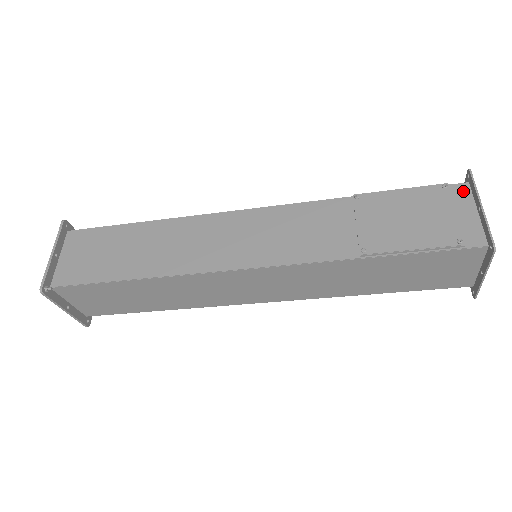
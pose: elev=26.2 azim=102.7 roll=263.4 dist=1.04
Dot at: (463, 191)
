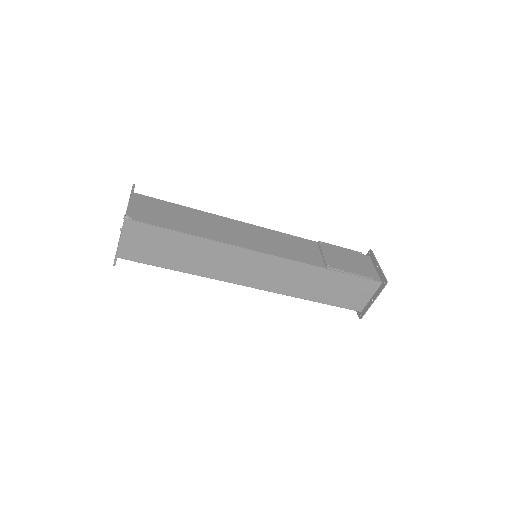
Dot at: (368, 258)
